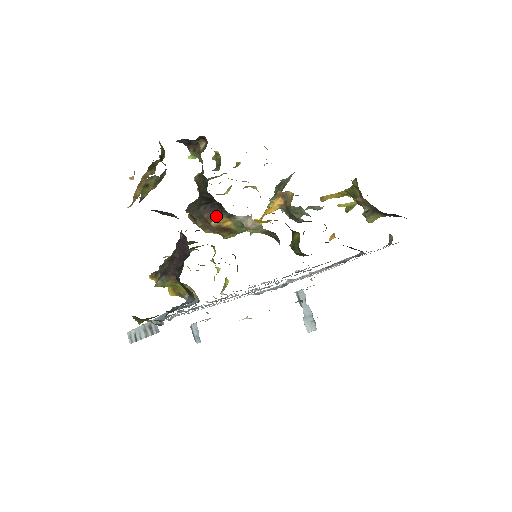
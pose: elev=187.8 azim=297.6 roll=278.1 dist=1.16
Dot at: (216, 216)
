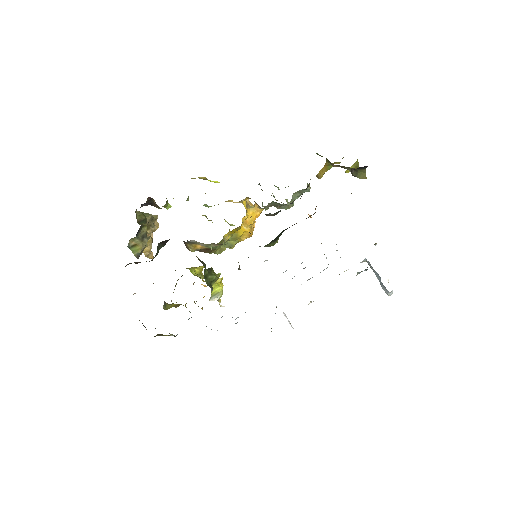
Dot at: (187, 245)
